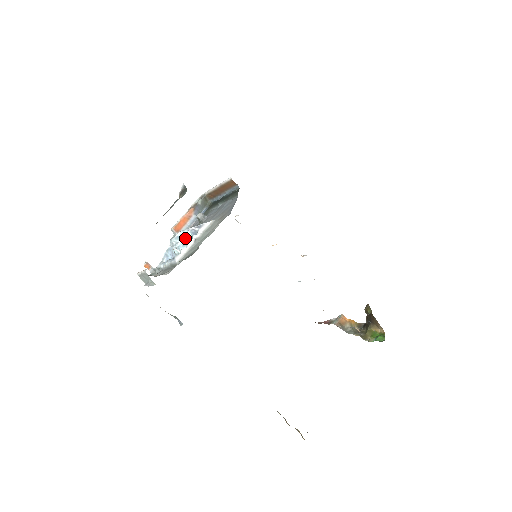
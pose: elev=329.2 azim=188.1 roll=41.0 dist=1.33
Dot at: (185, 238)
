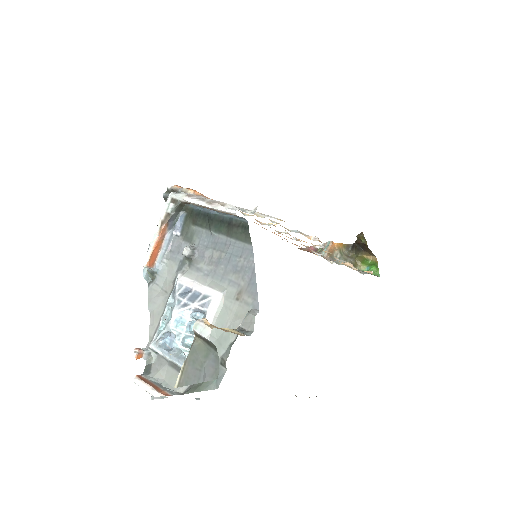
Dot at: (188, 323)
